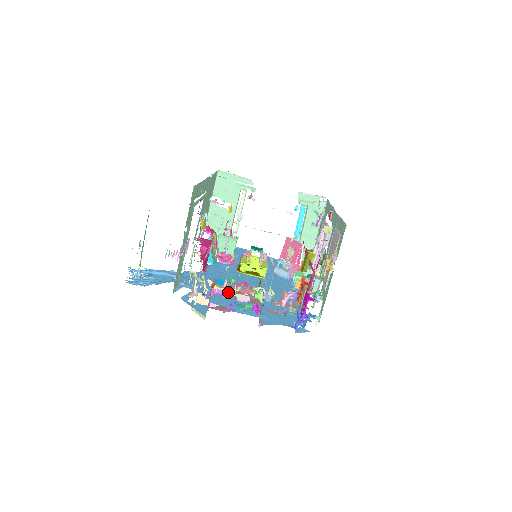
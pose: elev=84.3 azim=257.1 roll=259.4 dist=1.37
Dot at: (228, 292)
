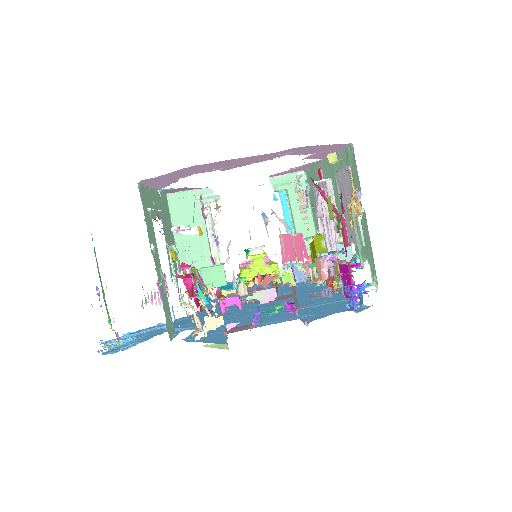
Dot at: (244, 292)
